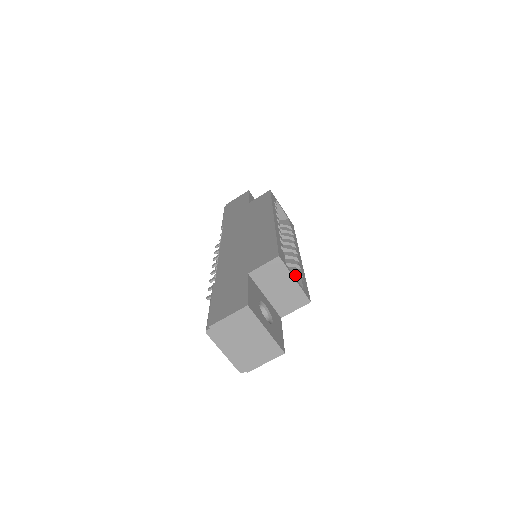
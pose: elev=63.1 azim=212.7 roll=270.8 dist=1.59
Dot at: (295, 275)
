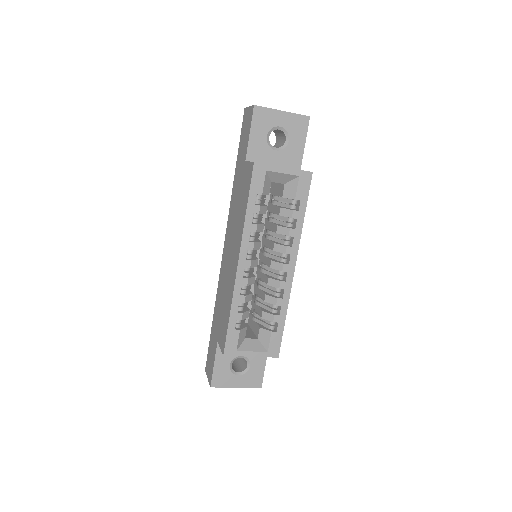
Dot at: (270, 322)
